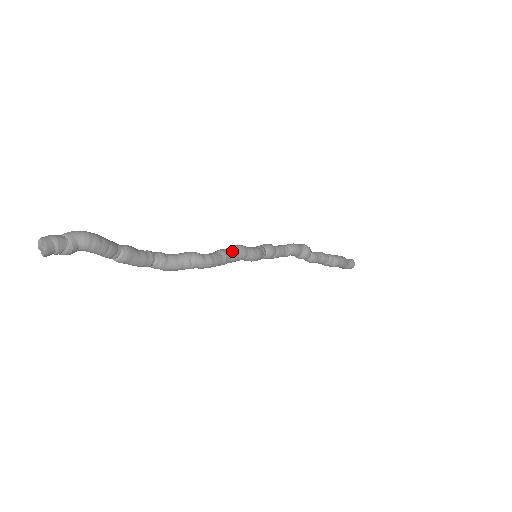
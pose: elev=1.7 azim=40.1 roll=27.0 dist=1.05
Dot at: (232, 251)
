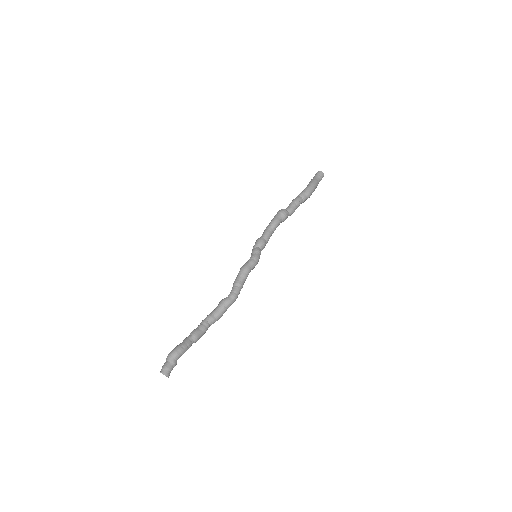
Dot at: (242, 277)
